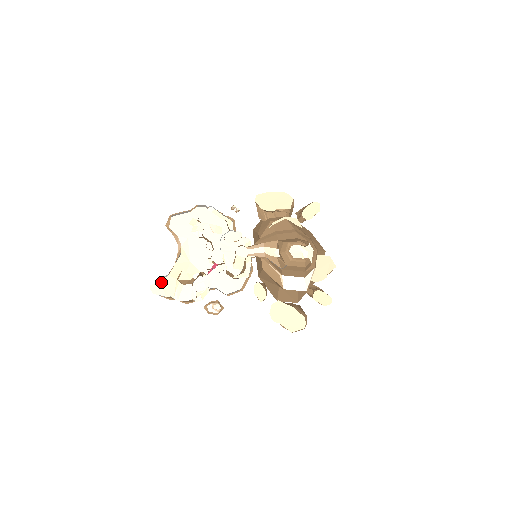
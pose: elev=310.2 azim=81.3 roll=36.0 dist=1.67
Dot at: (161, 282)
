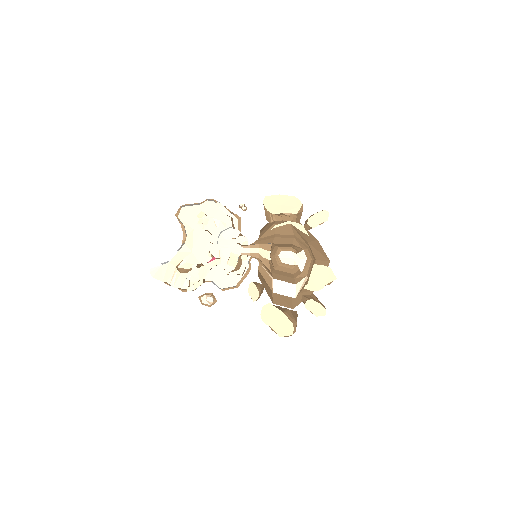
Dot at: (161, 267)
